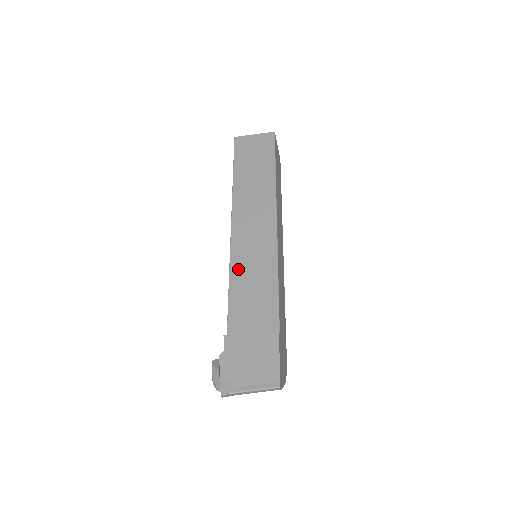
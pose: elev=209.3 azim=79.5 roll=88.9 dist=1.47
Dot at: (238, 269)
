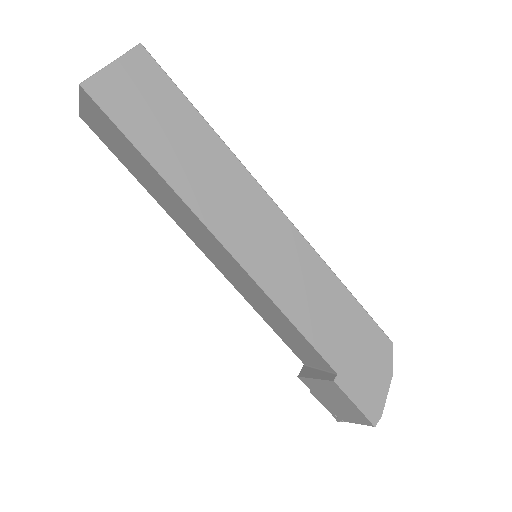
Dot at: (252, 303)
